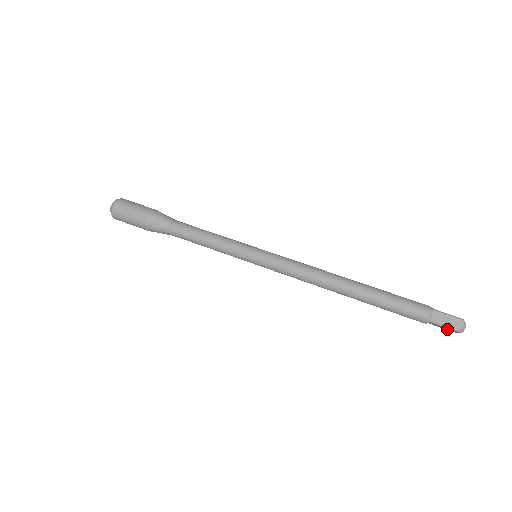
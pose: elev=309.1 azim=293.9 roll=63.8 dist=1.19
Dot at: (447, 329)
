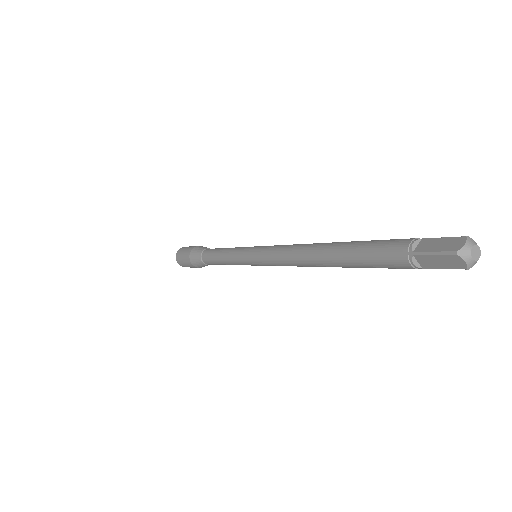
Dot at: (448, 265)
